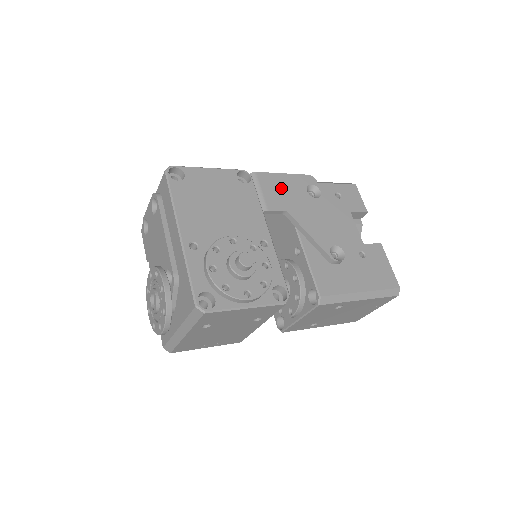
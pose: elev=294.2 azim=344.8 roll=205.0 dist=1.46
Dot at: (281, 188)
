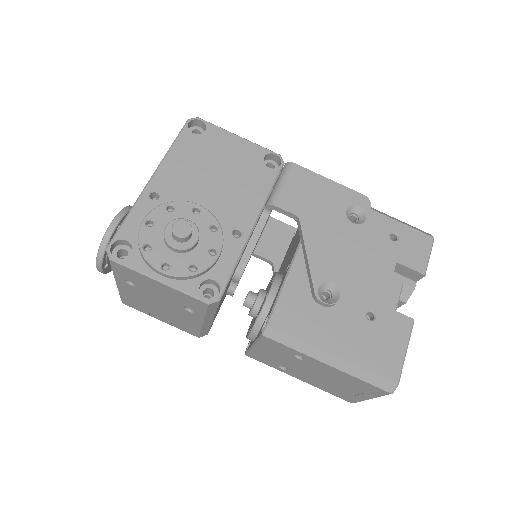
Dot at: (313, 192)
